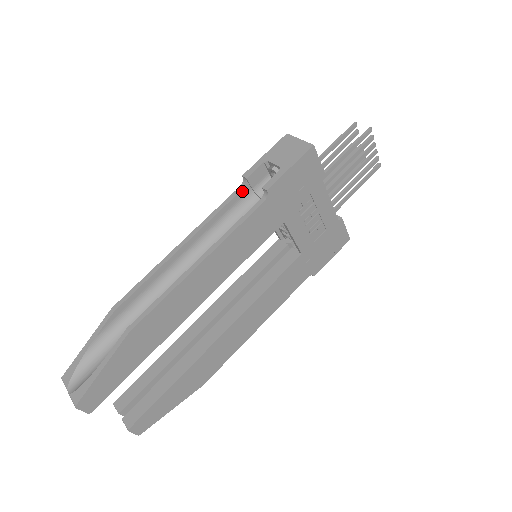
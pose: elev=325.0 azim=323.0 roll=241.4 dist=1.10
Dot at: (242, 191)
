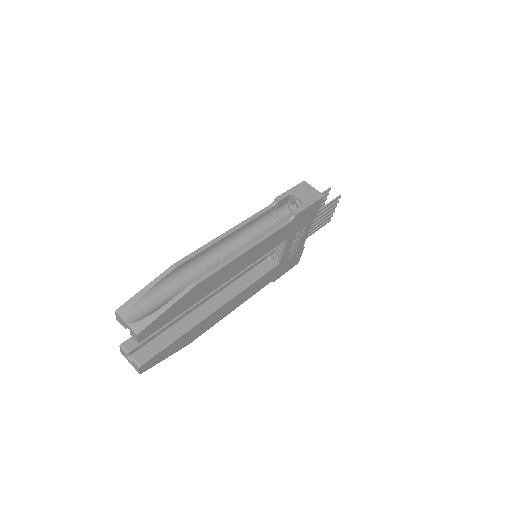
Dot at: (272, 208)
